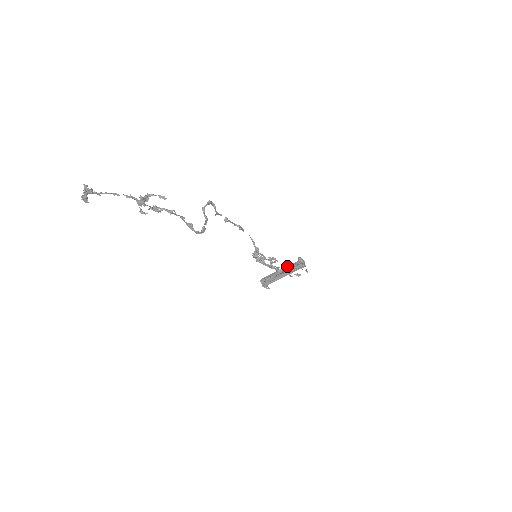
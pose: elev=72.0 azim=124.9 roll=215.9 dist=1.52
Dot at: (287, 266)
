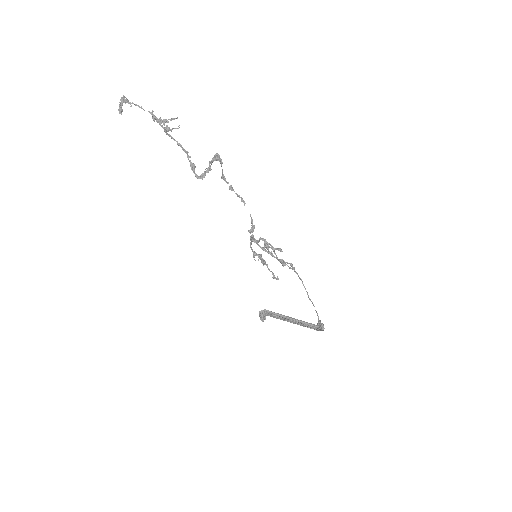
Dot at: occluded
